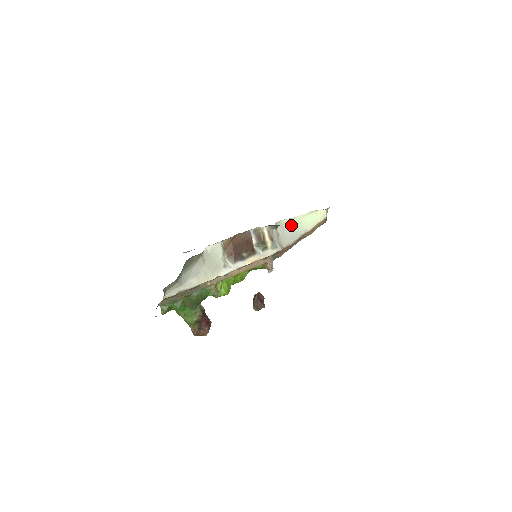
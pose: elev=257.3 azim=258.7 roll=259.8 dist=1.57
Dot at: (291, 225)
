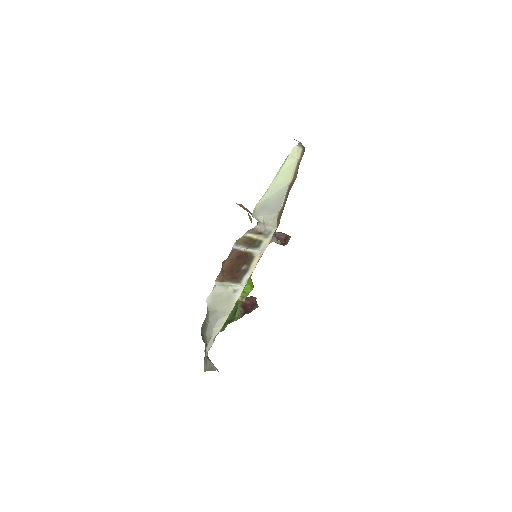
Dot at: (269, 199)
